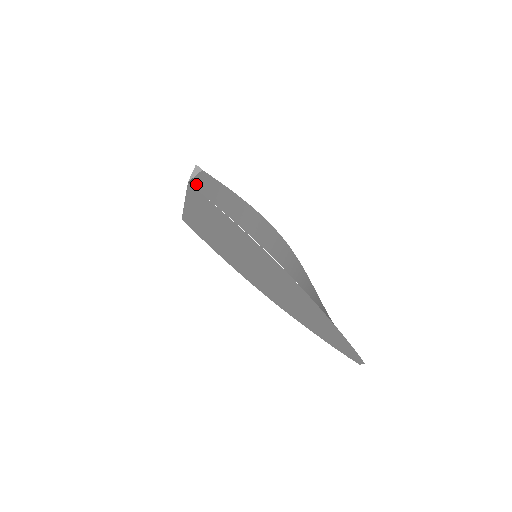
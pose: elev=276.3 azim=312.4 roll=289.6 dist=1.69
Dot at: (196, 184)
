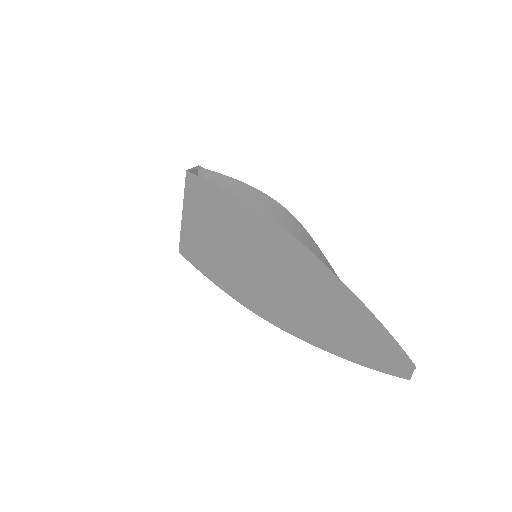
Dot at: occluded
